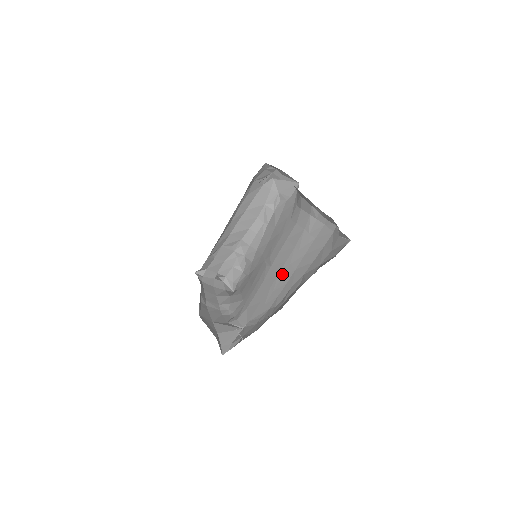
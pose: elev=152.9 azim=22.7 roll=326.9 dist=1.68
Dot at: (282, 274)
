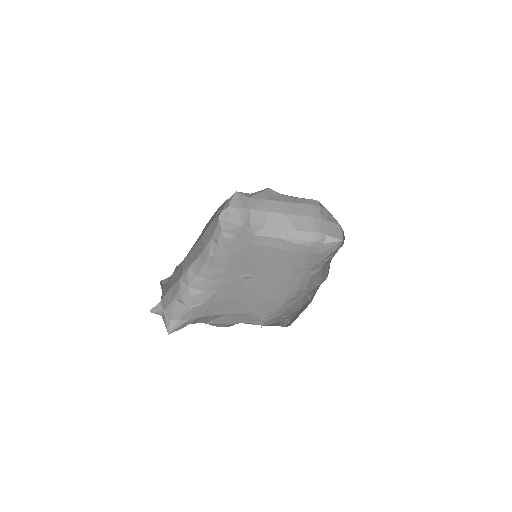
Dot at: (278, 277)
